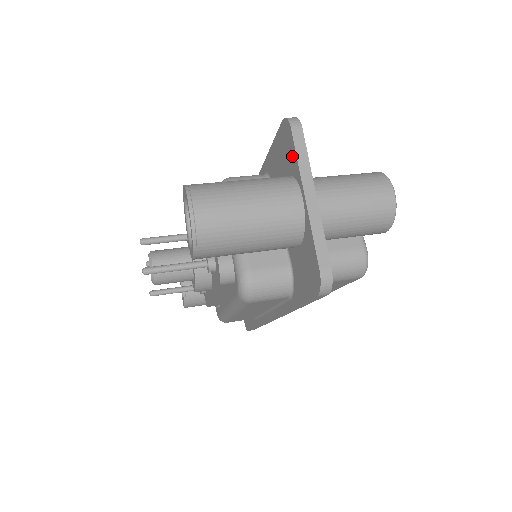
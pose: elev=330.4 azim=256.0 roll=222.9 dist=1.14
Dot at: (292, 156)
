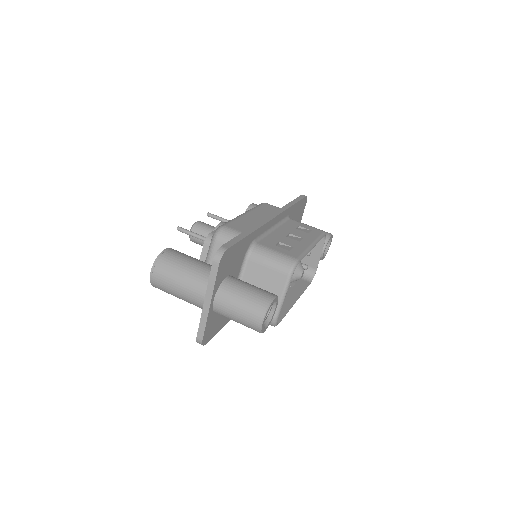
Dot at: occluded
